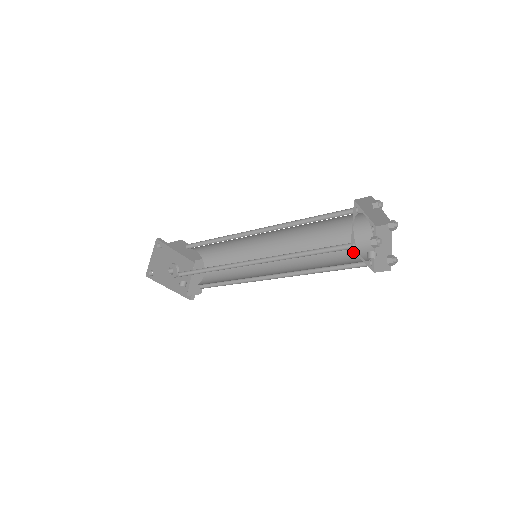
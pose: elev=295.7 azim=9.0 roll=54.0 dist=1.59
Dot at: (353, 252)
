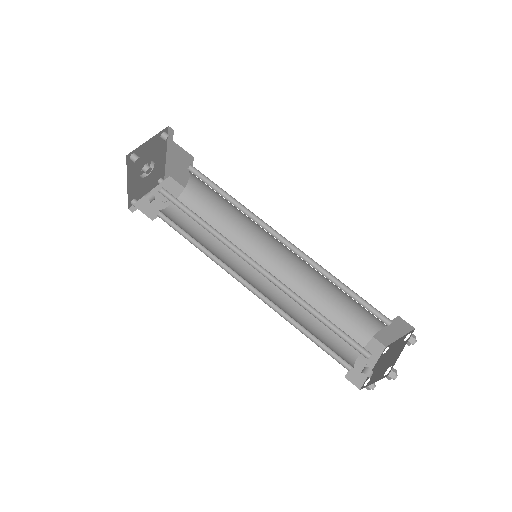
Dot at: (340, 340)
